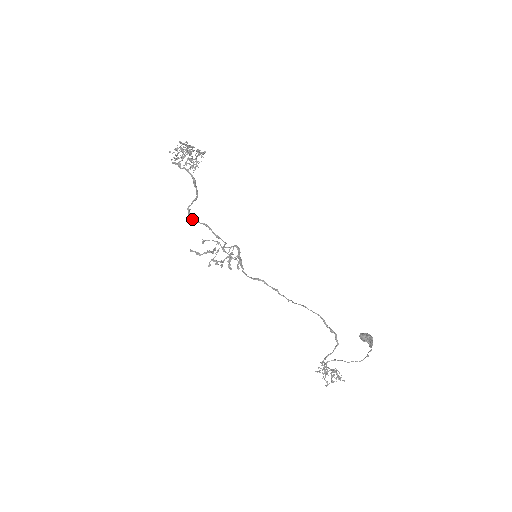
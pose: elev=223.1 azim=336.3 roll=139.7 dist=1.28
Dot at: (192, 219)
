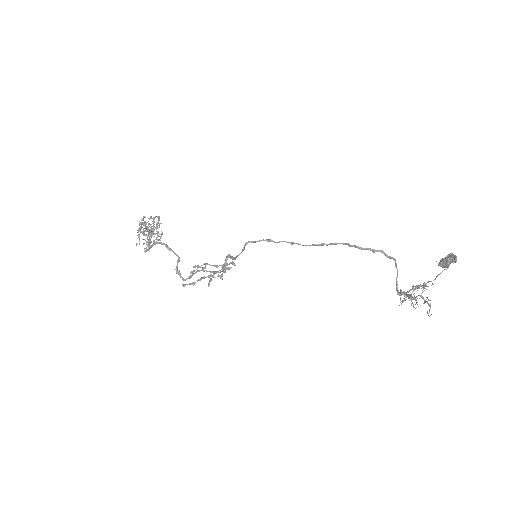
Dot at: (186, 278)
